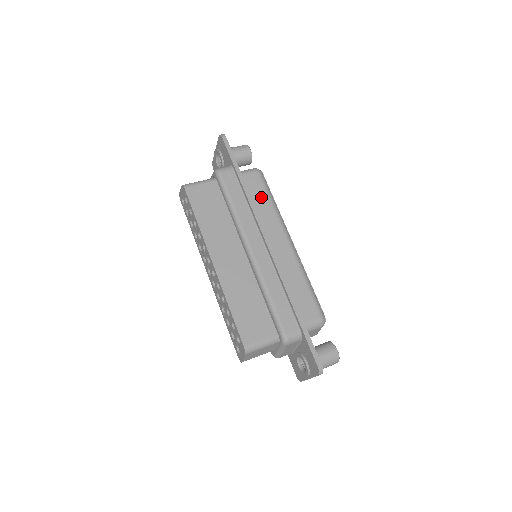
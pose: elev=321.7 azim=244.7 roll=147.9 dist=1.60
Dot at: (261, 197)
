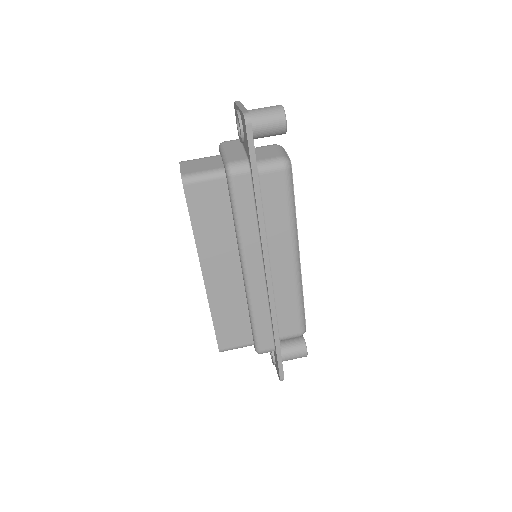
Dot at: (278, 206)
